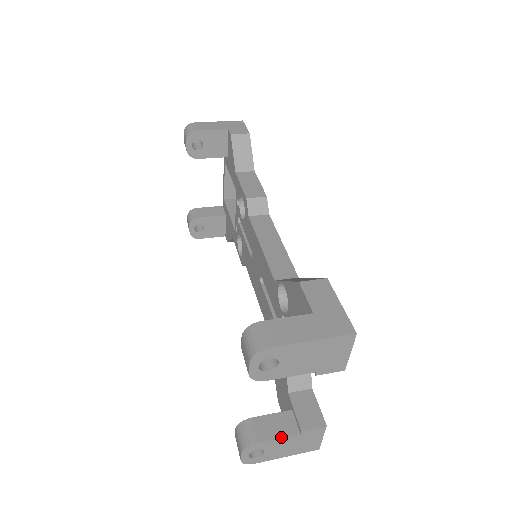
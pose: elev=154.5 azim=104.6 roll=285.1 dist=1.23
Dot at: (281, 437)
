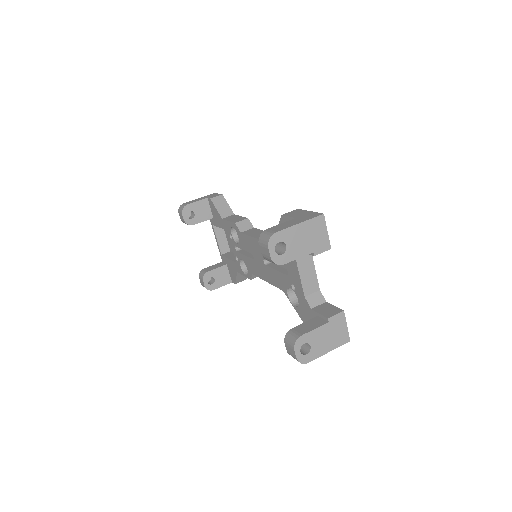
Dot at: (316, 328)
